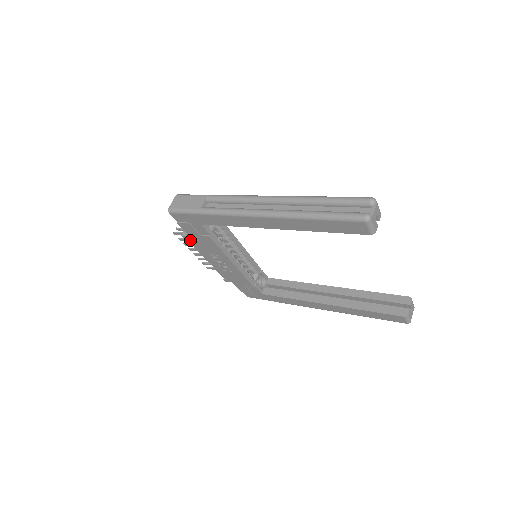
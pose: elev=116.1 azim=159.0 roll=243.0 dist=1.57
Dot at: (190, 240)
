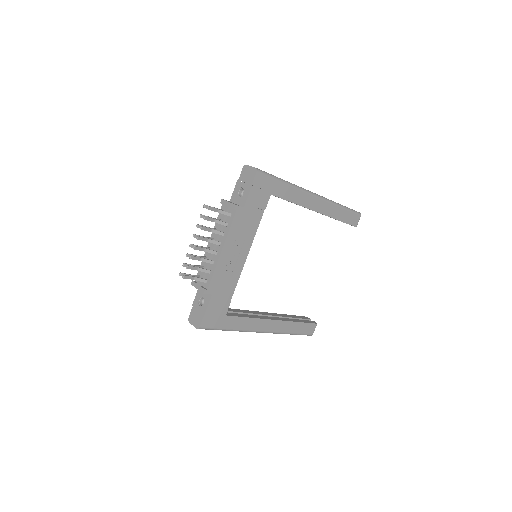
Dot at: (238, 213)
